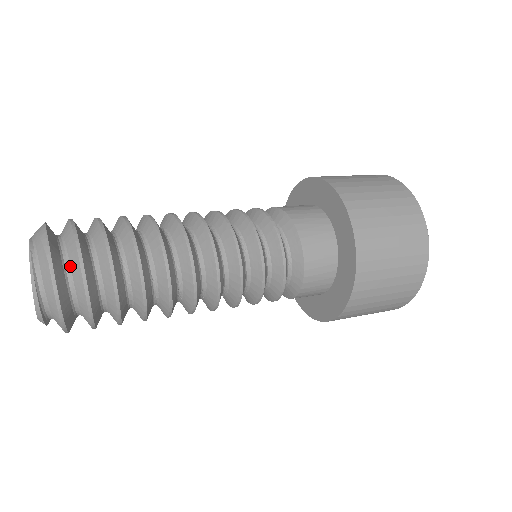
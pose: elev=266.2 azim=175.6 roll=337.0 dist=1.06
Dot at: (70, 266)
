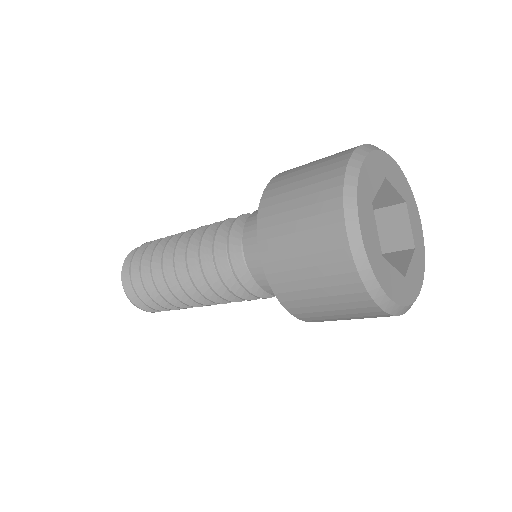
Dot at: occluded
